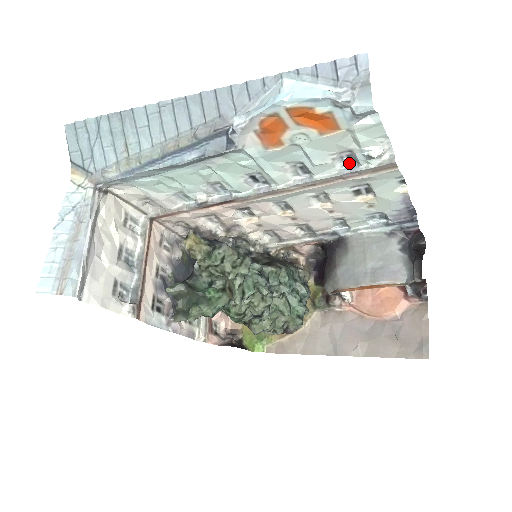
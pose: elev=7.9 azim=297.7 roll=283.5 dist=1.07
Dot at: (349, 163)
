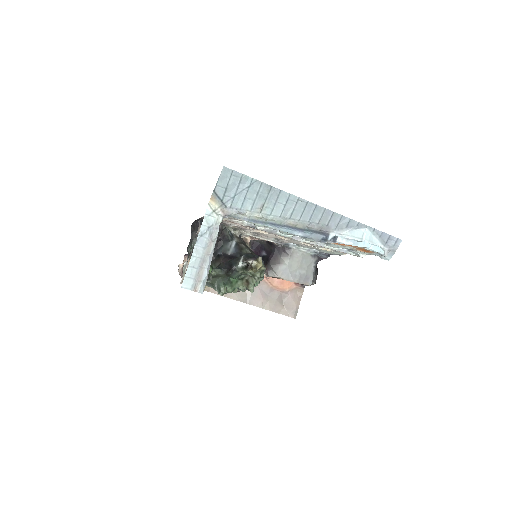
Dot at: (345, 248)
